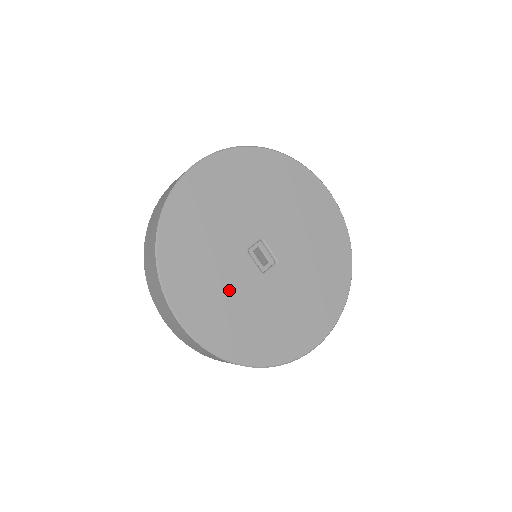
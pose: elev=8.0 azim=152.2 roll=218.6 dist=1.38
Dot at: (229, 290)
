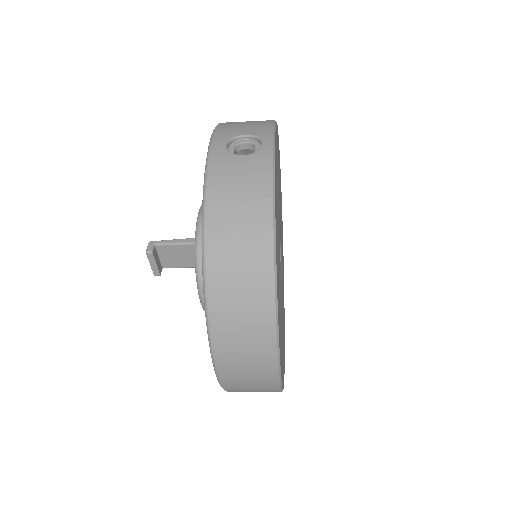
Dot at: occluded
